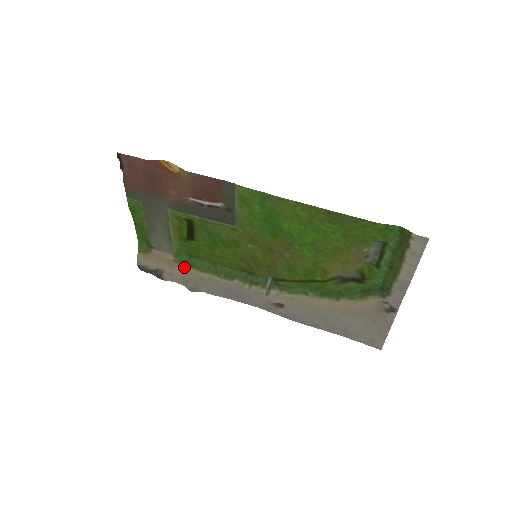
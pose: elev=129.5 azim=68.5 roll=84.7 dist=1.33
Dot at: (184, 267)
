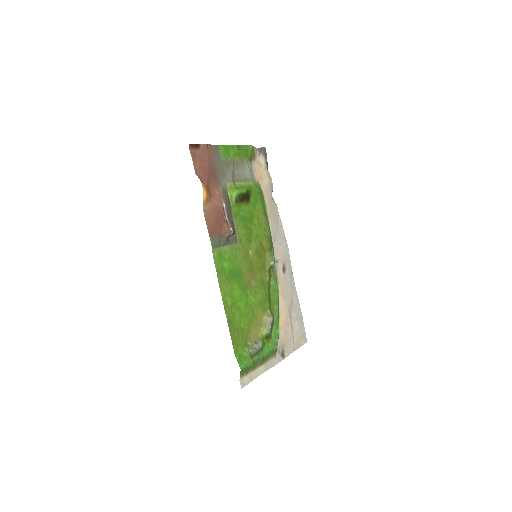
Dot at: (263, 190)
